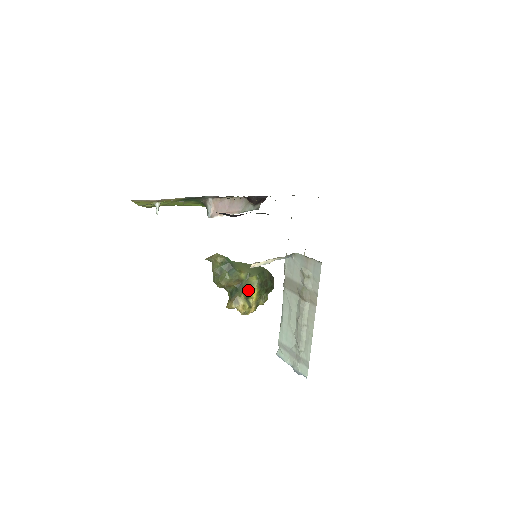
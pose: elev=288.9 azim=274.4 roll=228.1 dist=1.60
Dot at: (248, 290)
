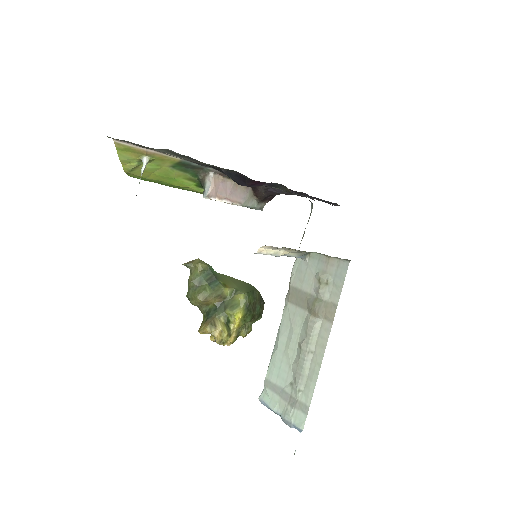
Dot at: (231, 311)
